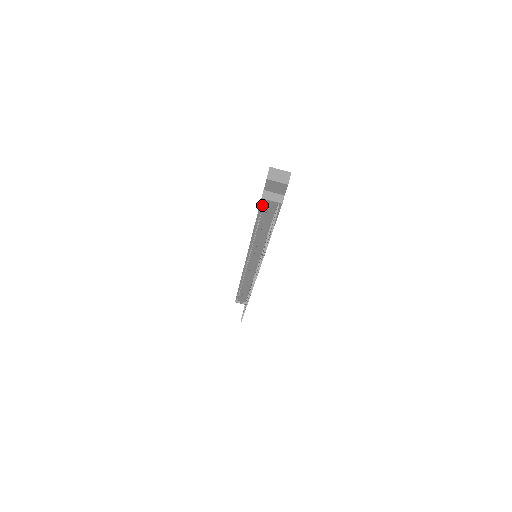
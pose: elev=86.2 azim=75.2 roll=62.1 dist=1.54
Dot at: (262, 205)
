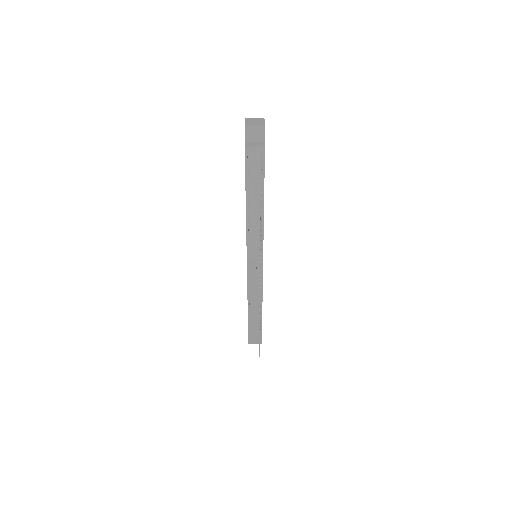
Dot at: (247, 160)
